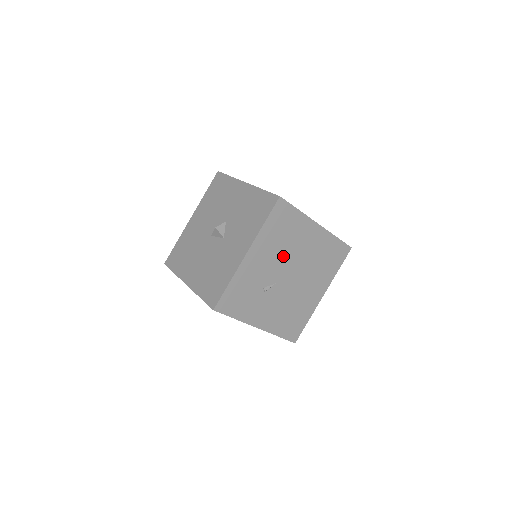
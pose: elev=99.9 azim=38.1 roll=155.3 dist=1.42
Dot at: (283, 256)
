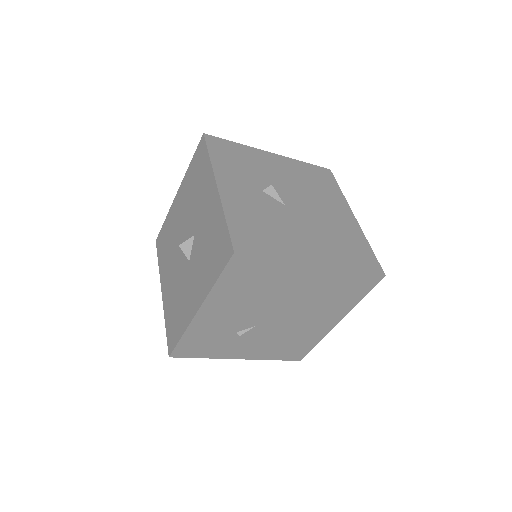
Dot at: (260, 303)
